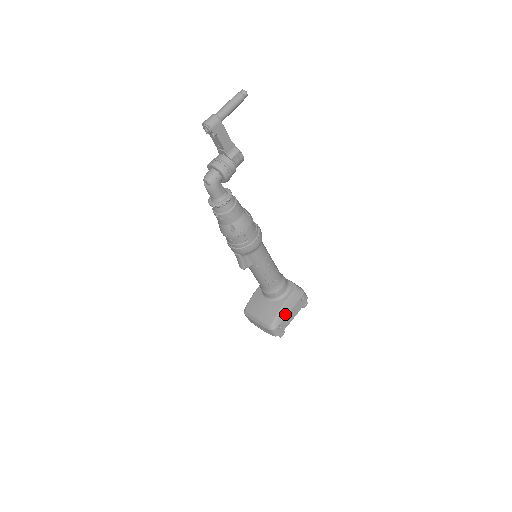
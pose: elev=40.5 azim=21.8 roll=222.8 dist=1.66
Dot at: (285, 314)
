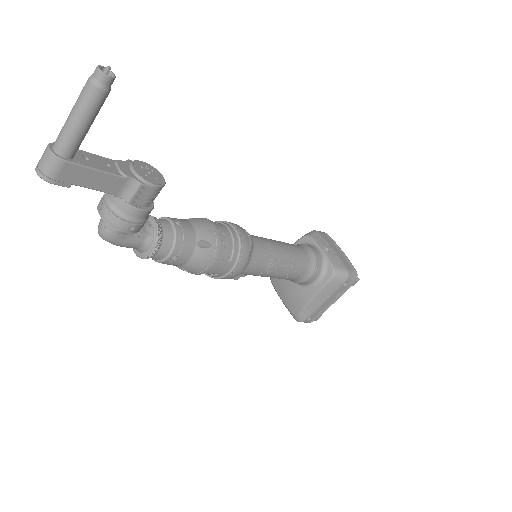
Dot at: (316, 306)
